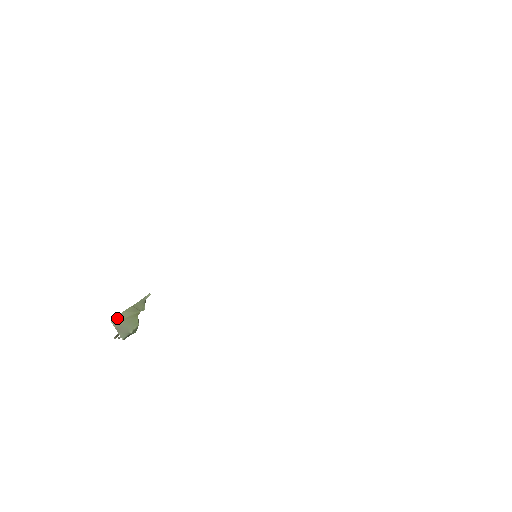
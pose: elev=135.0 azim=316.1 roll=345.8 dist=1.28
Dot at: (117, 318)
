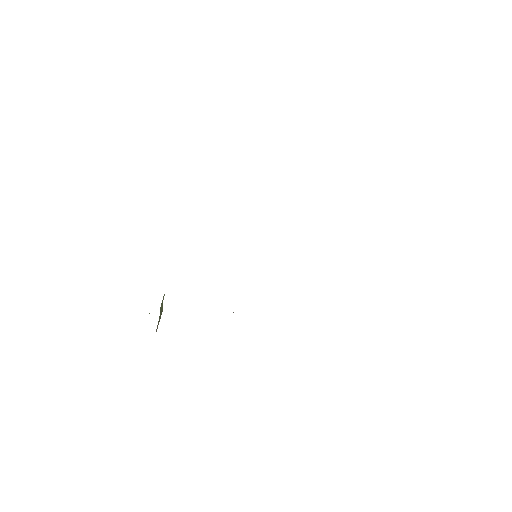
Dot at: (157, 328)
